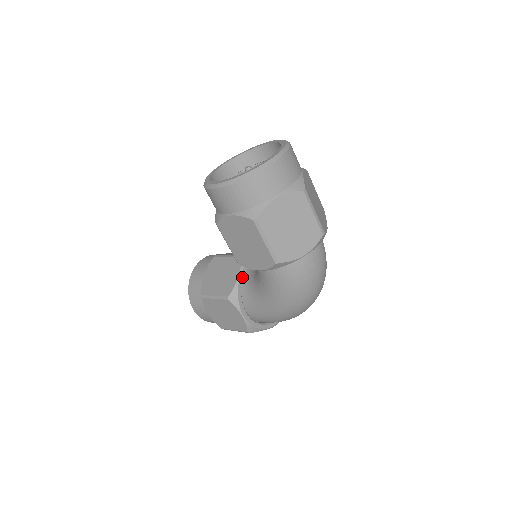
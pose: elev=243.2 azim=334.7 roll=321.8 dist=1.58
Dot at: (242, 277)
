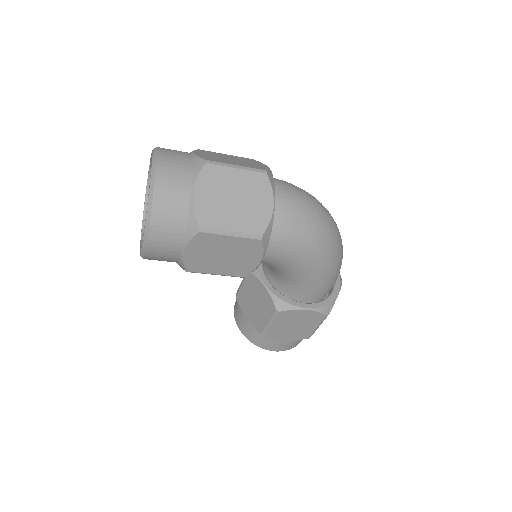
Dot at: (267, 283)
